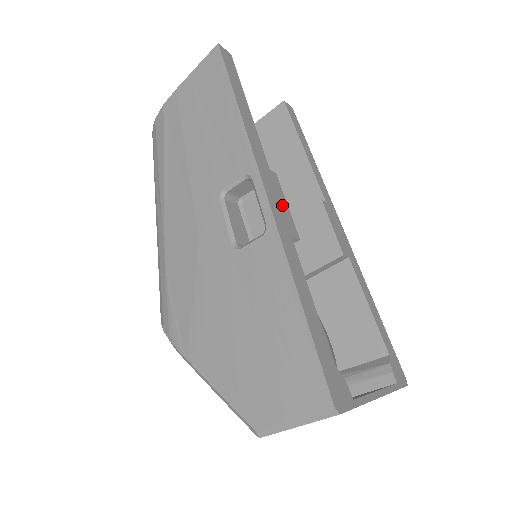
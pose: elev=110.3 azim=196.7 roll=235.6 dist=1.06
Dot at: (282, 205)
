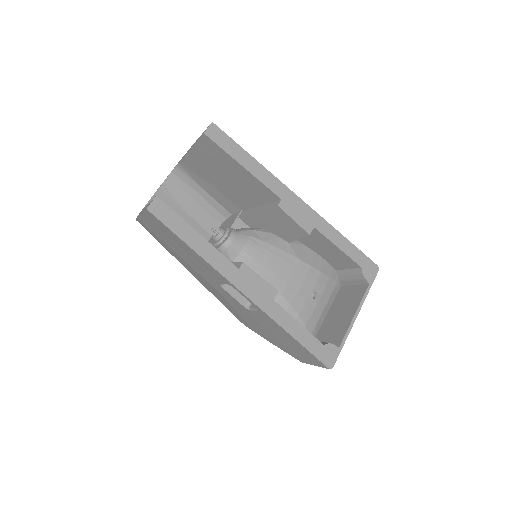
Dot at: (258, 285)
